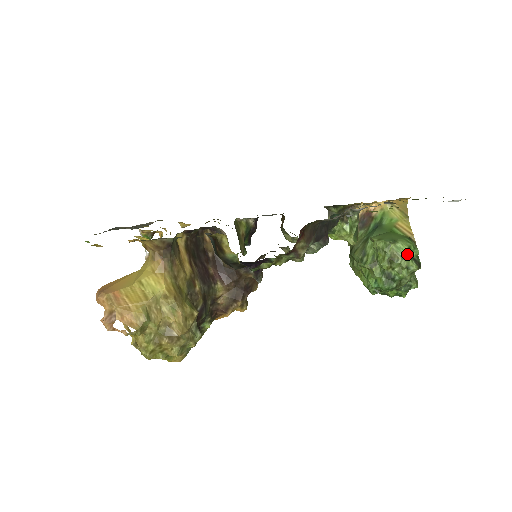
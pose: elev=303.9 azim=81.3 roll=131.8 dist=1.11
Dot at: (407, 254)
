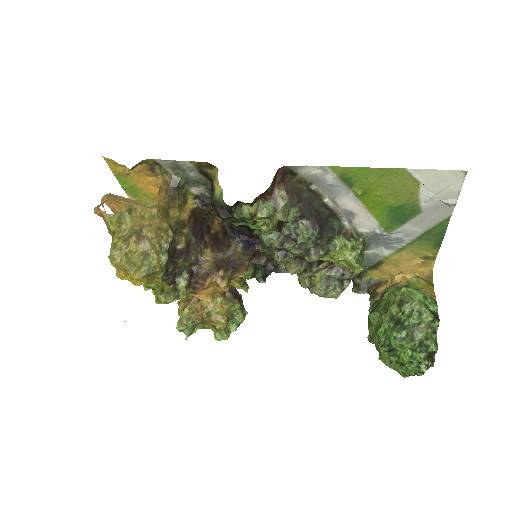
Dot at: (420, 300)
